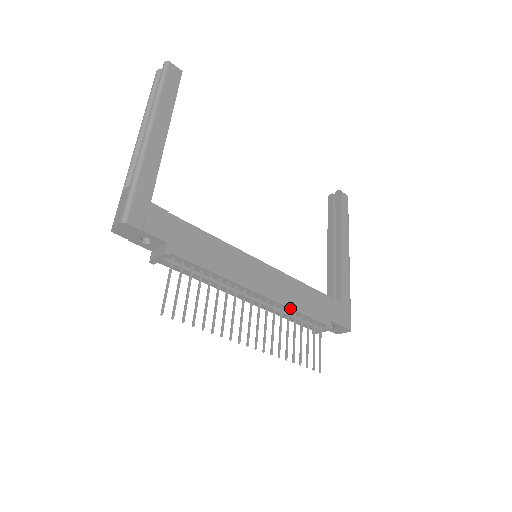
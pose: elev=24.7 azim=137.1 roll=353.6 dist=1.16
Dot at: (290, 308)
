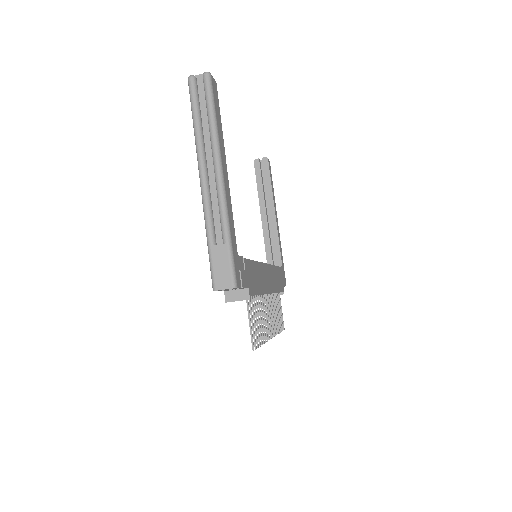
Dot at: occluded
